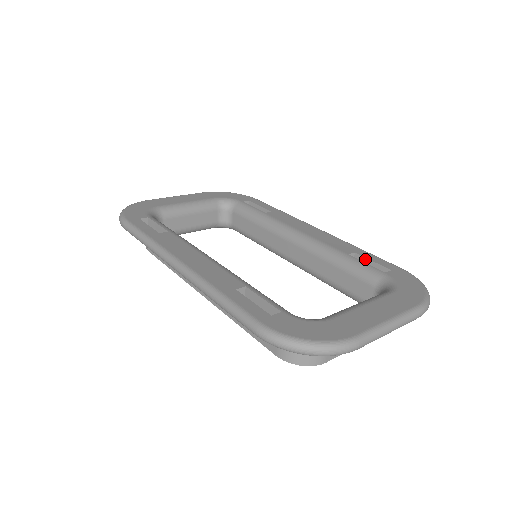
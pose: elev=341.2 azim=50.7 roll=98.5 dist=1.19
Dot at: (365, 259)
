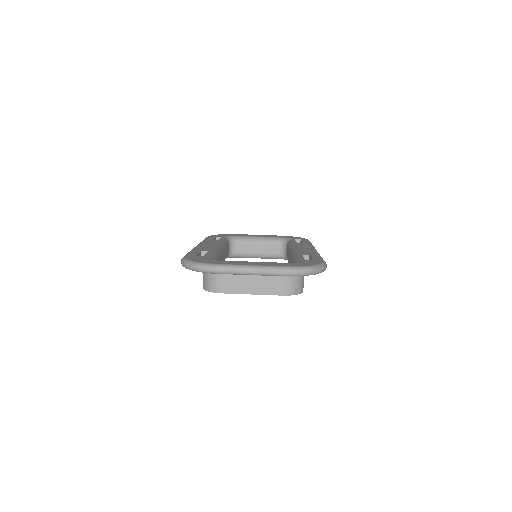
Dot at: (310, 257)
